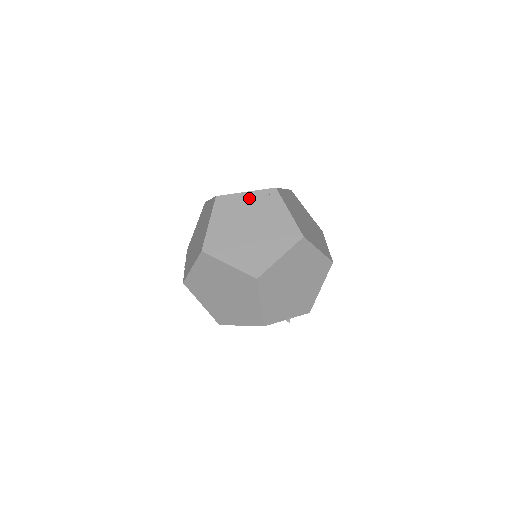
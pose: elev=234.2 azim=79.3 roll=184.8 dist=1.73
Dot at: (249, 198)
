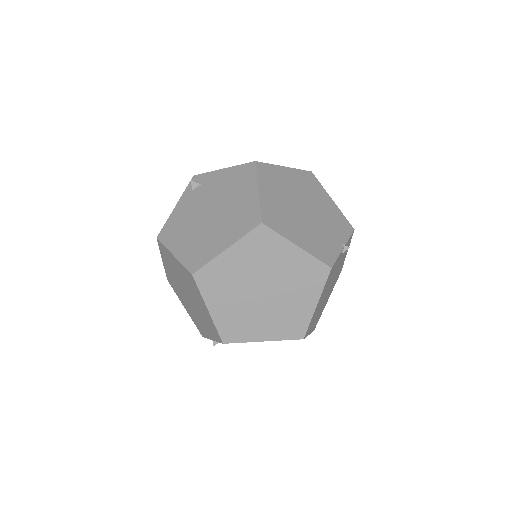
Dot at: (183, 205)
